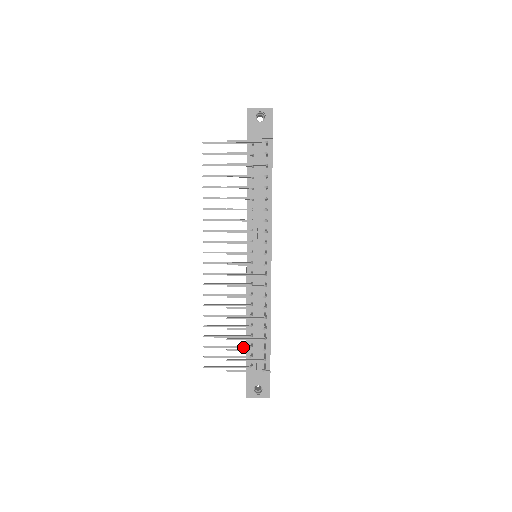
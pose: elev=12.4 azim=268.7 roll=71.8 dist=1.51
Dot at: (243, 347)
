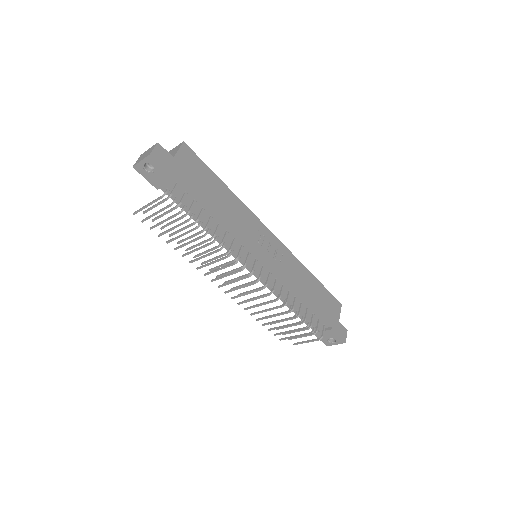
Dot at: occluded
